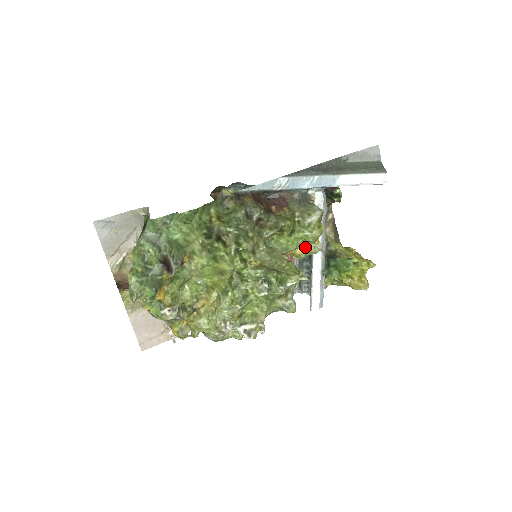
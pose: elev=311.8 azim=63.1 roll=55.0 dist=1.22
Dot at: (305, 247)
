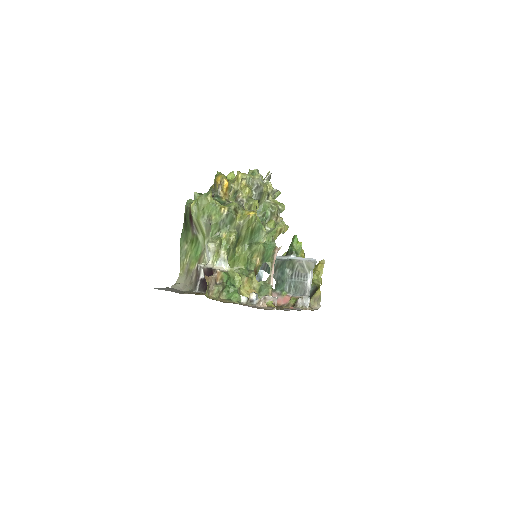
Dot at: occluded
